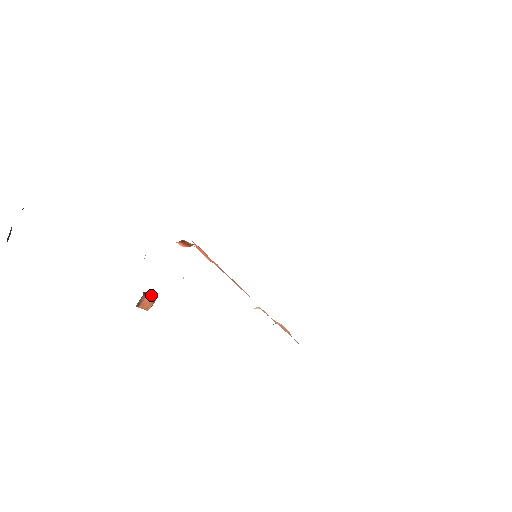
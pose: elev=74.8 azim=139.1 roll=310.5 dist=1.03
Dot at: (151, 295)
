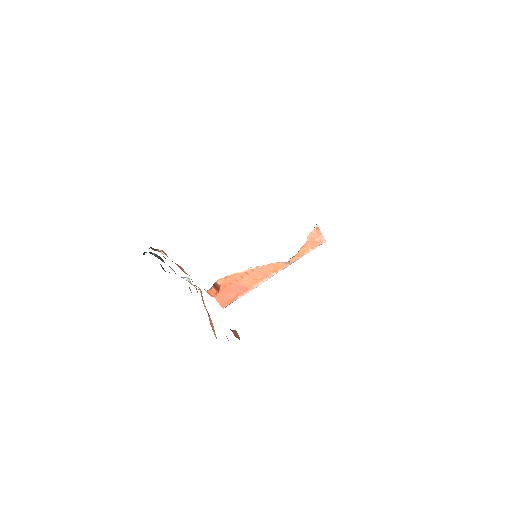
Dot at: (231, 330)
